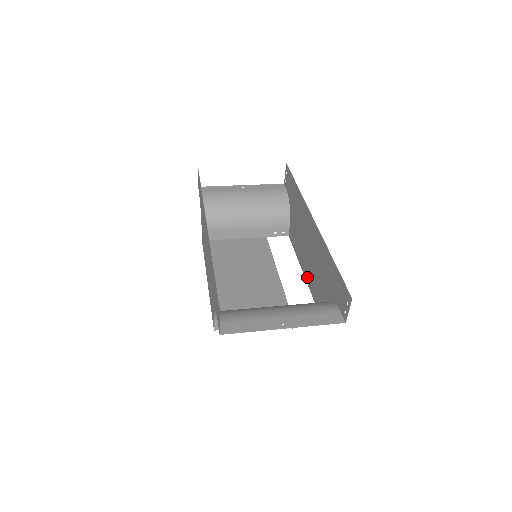
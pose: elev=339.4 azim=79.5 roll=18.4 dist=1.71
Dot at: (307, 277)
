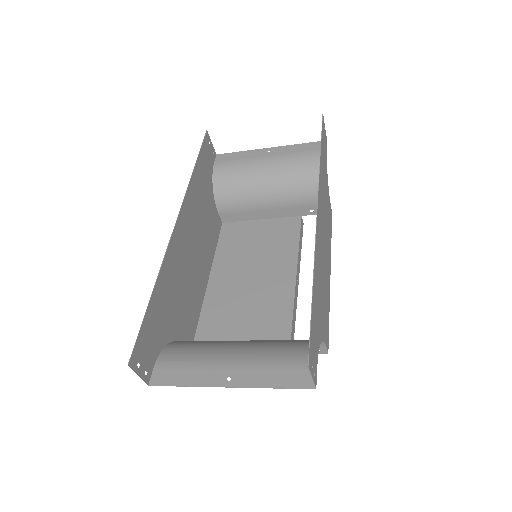
Dot at: (328, 284)
